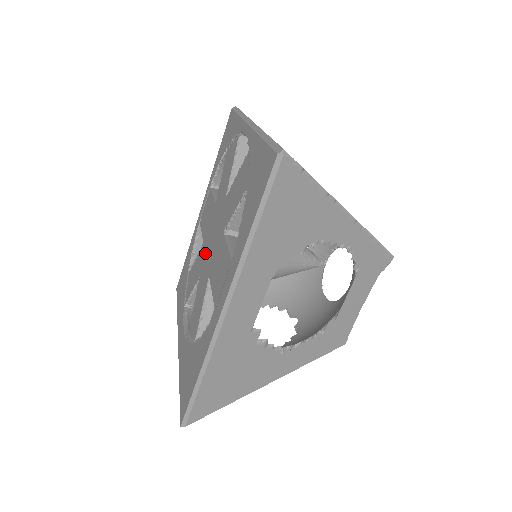
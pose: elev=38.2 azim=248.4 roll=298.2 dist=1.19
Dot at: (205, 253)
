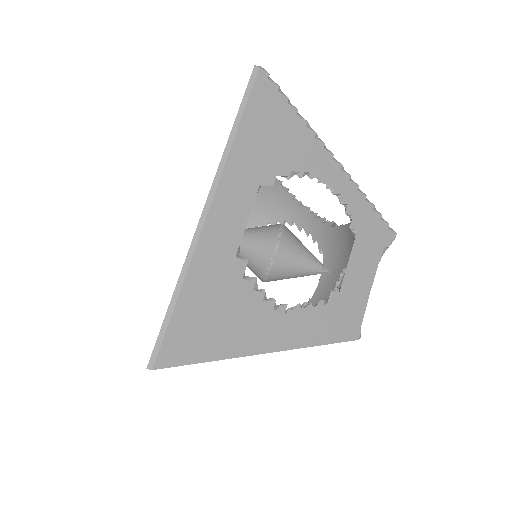
Dot at: occluded
